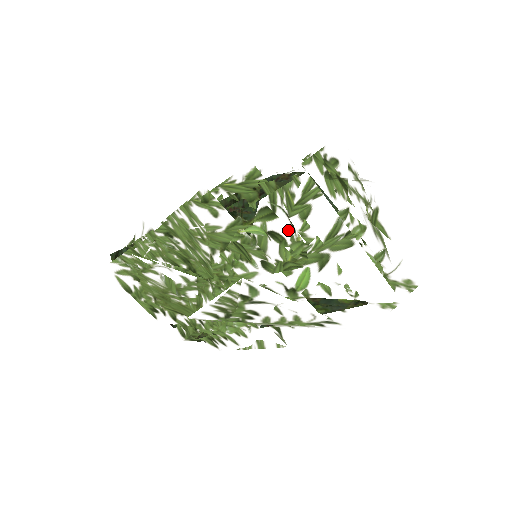
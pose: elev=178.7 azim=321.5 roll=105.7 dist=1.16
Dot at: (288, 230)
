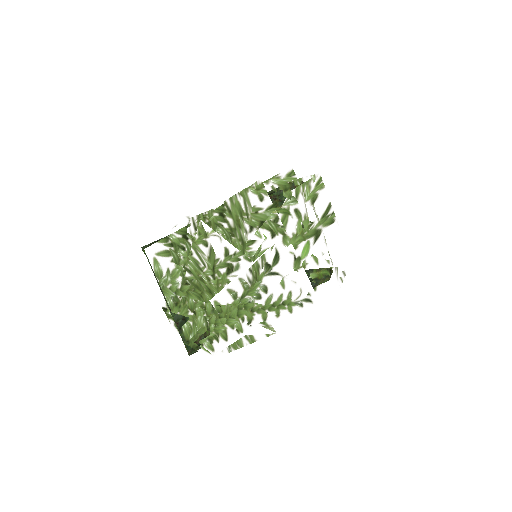
Dot at: (304, 210)
